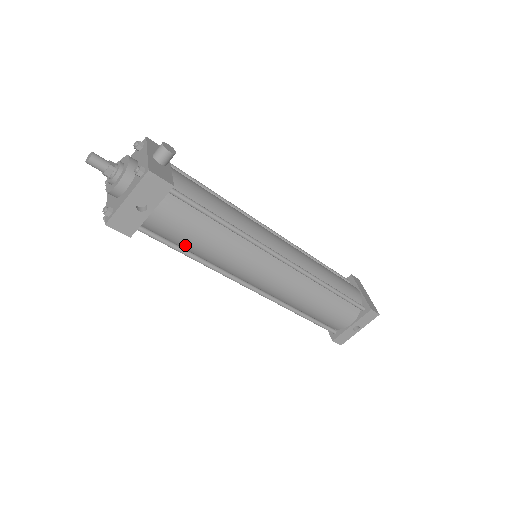
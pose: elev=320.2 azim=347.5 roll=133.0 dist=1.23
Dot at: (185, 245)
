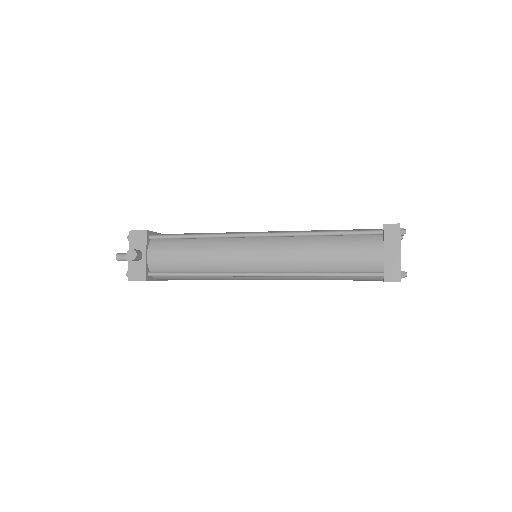
Dot at: occluded
